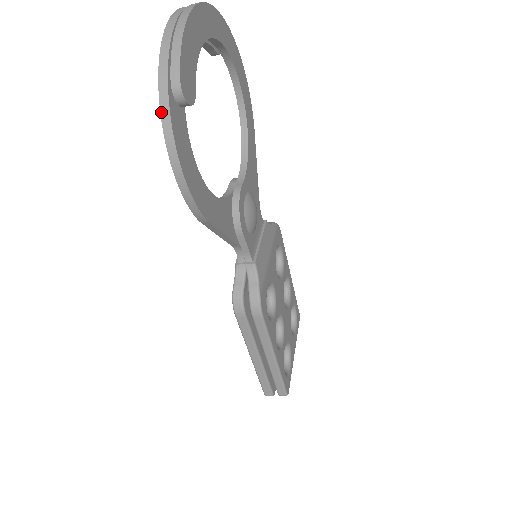
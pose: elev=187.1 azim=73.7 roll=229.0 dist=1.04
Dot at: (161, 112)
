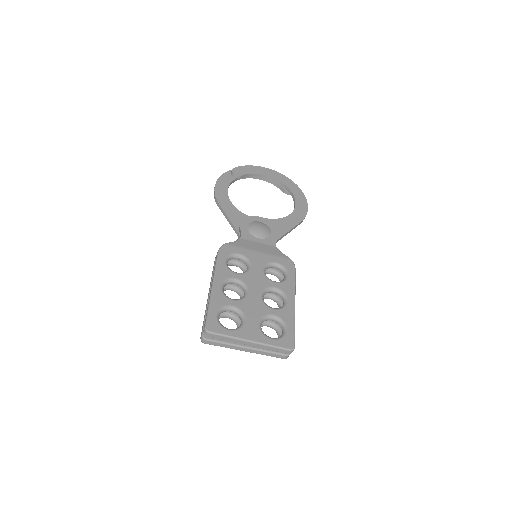
Dot at: occluded
